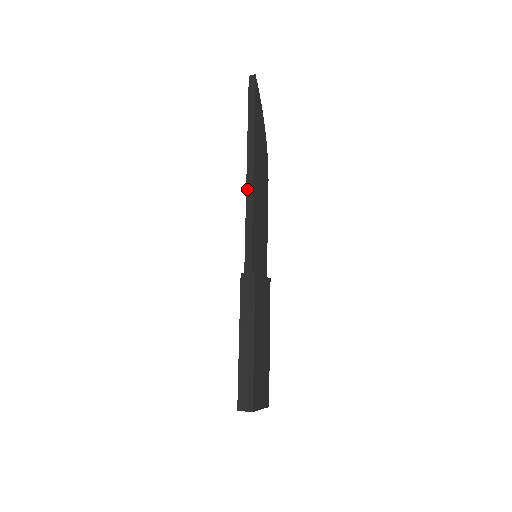
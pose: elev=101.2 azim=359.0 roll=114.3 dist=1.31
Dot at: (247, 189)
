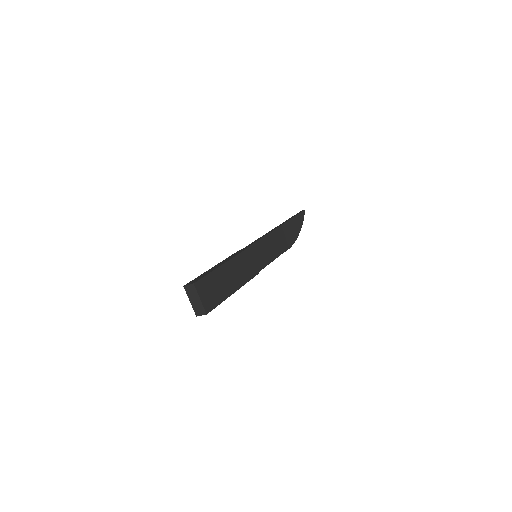
Dot at: (270, 231)
